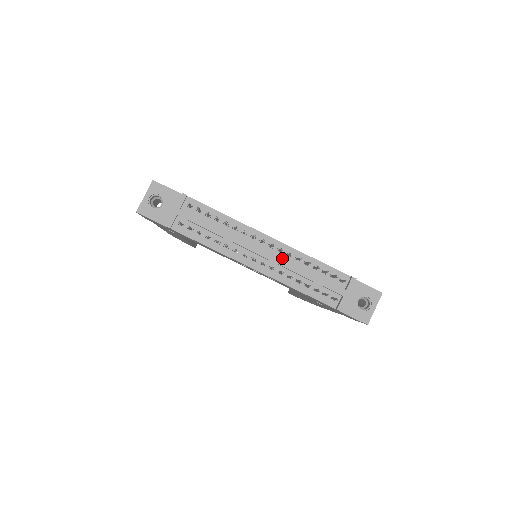
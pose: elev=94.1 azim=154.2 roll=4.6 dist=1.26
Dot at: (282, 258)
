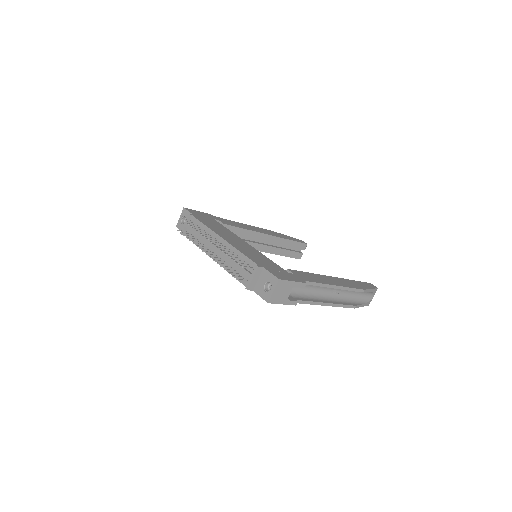
Dot at: (226, 252)
